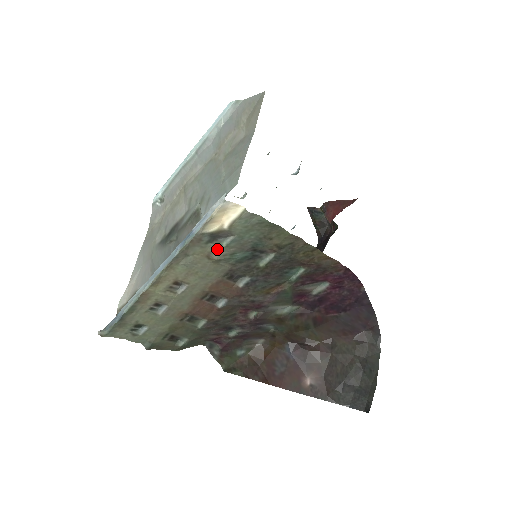
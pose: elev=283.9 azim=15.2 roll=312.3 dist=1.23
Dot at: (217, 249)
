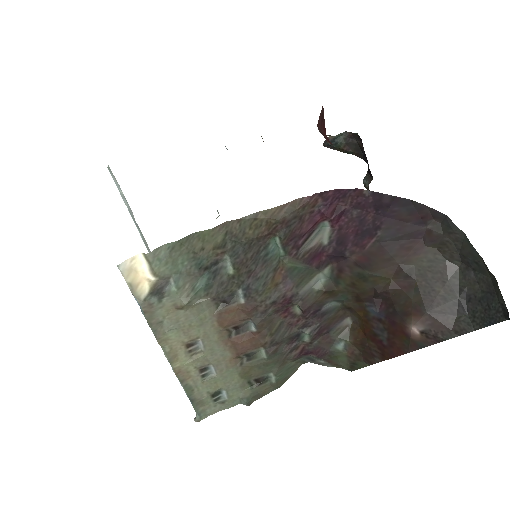
Dot at: (175, 297)
